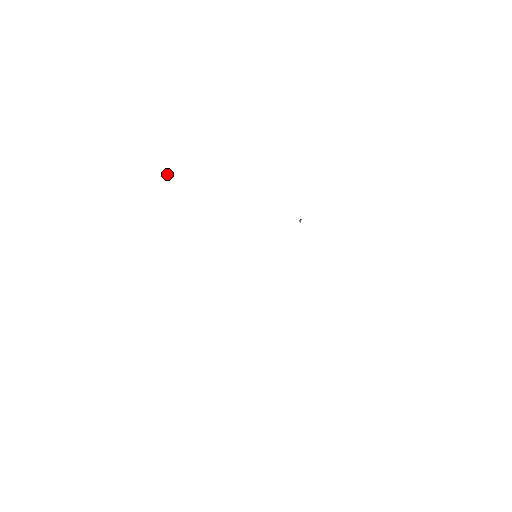
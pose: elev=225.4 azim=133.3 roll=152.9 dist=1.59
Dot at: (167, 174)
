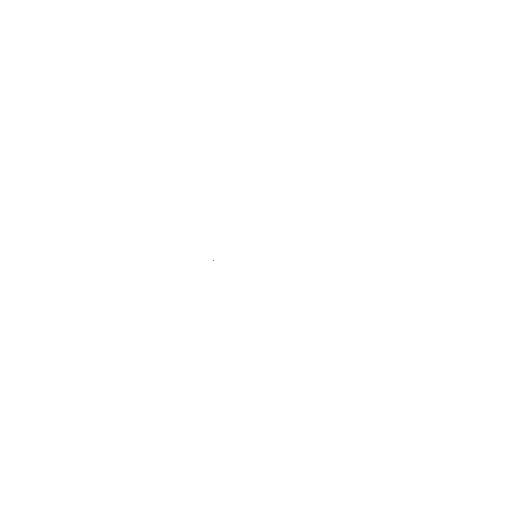
Dot at: occluded
